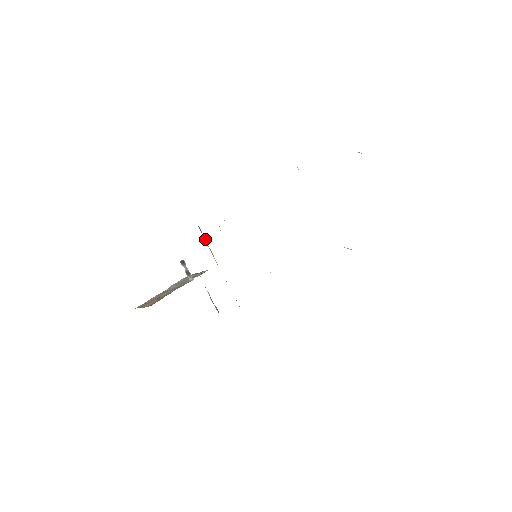
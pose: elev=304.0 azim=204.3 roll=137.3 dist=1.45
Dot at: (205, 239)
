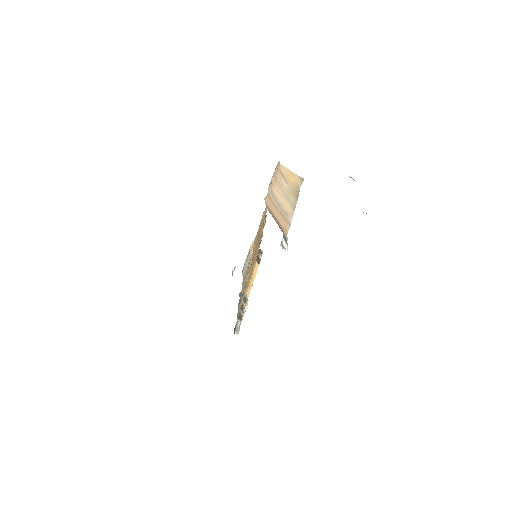
Dot at: (258, 259)
